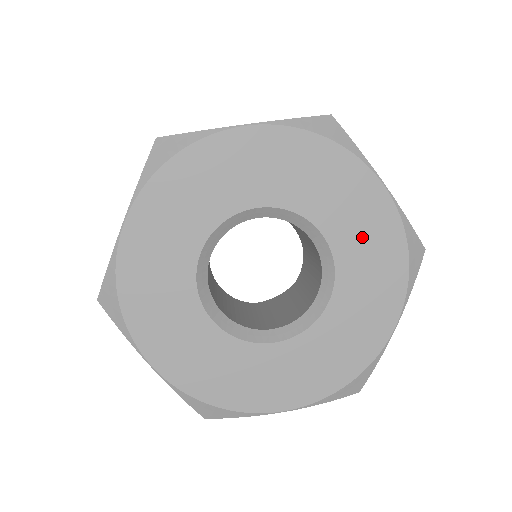
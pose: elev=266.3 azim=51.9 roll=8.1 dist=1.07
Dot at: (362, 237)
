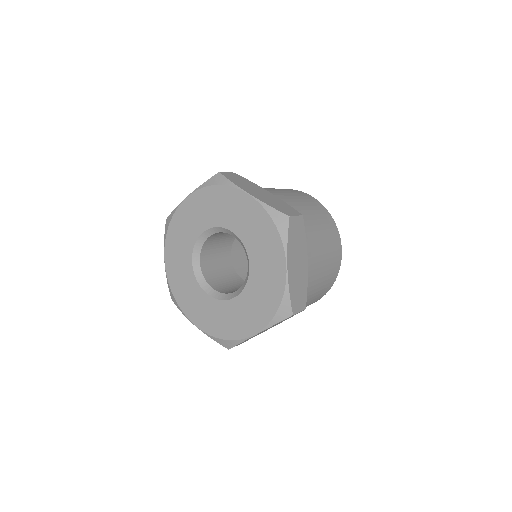
Dot at: (249, 225)
